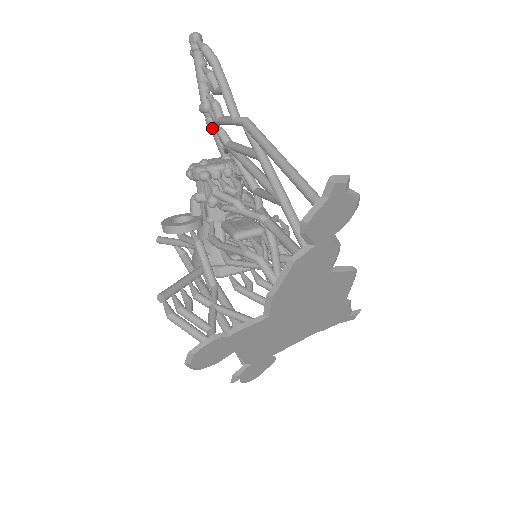
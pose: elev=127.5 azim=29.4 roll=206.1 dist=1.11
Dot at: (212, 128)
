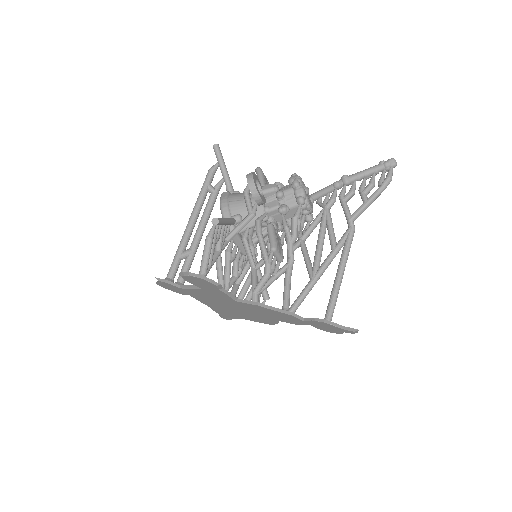
Dot at: (332, 188)
